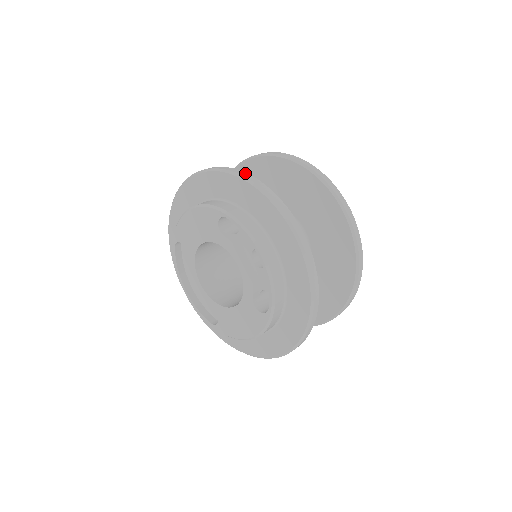
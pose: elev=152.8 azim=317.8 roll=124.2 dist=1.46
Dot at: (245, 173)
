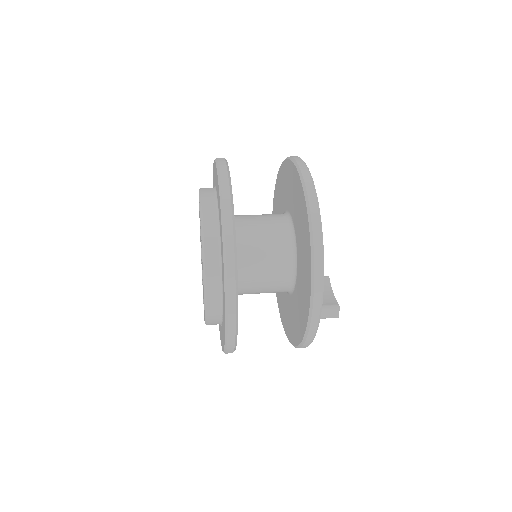
Dot at: occluded
